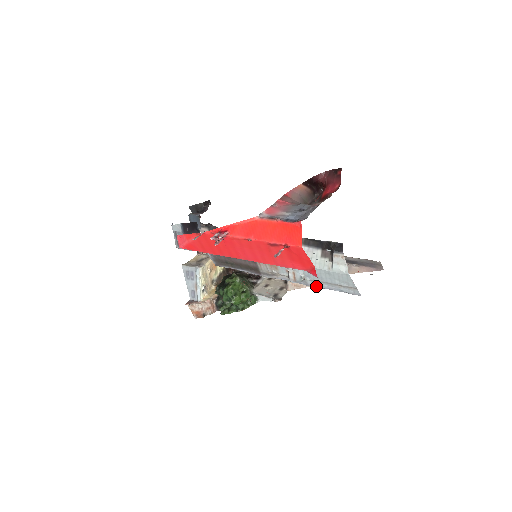
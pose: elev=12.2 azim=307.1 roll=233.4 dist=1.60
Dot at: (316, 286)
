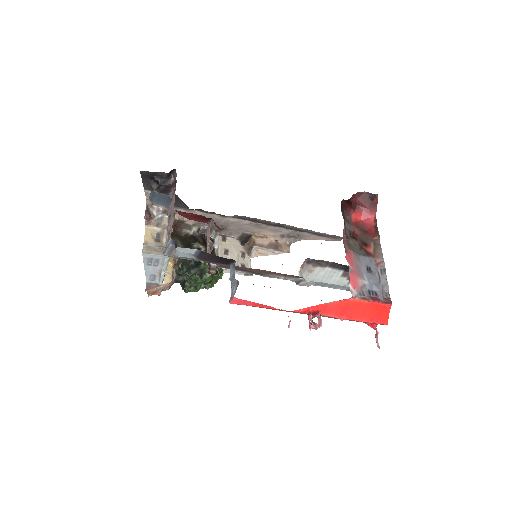
Dot at: (315, 285)
